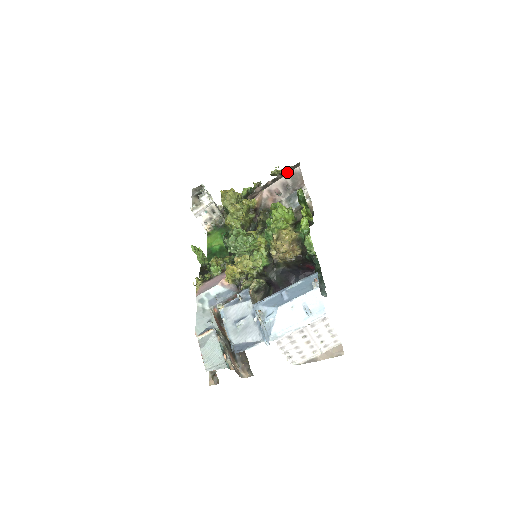
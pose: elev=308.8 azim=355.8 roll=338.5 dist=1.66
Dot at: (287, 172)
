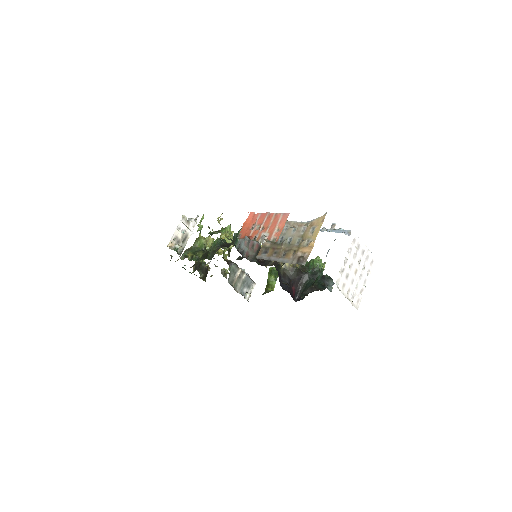
Dot at: occluded
